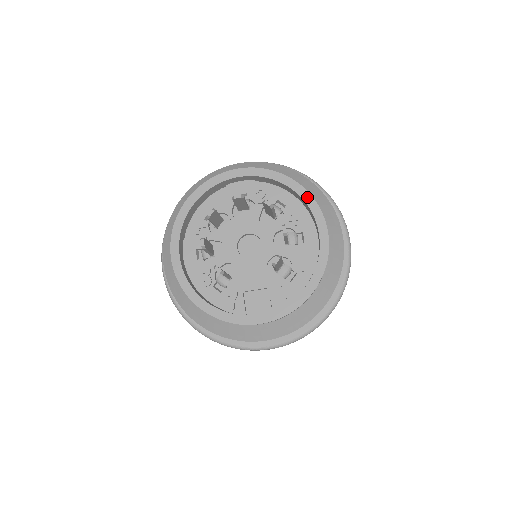
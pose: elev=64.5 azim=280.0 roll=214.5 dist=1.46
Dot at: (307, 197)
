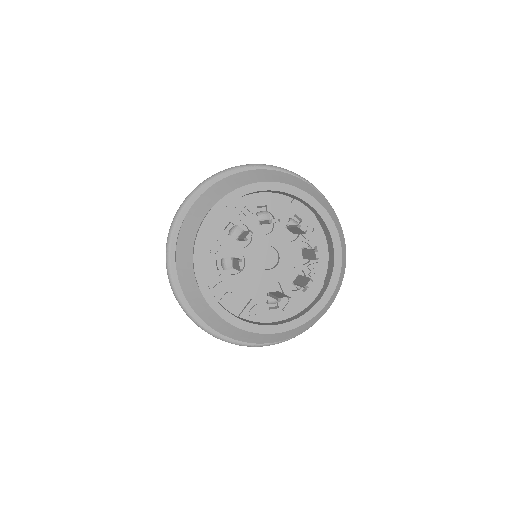
Dot at: (338, 267)
